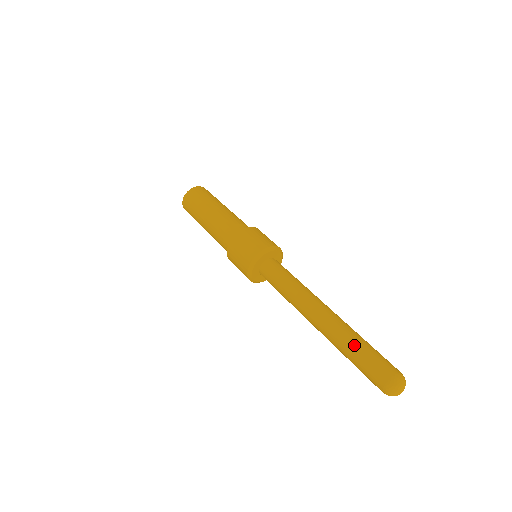
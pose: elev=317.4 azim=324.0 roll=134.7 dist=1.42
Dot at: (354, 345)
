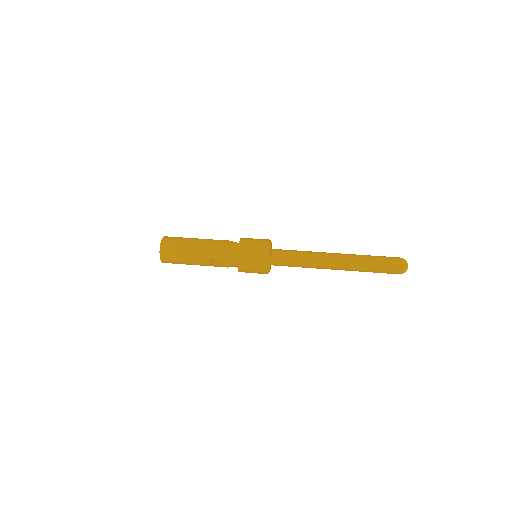
Dot at: (369, 256)
